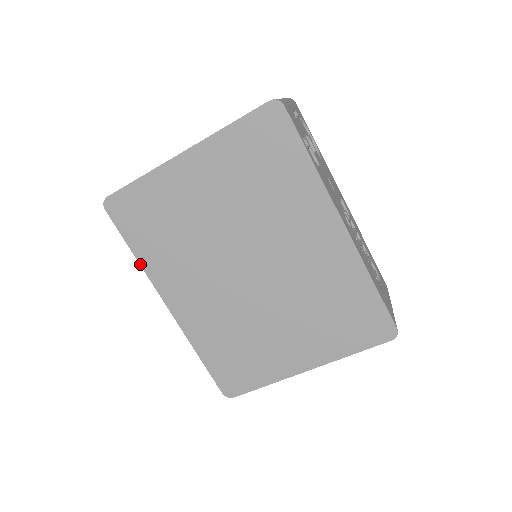
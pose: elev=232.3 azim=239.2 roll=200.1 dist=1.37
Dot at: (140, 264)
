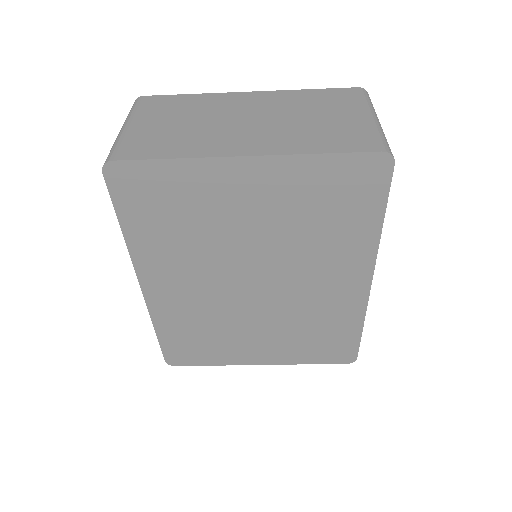
Dot at: (126, 241)
